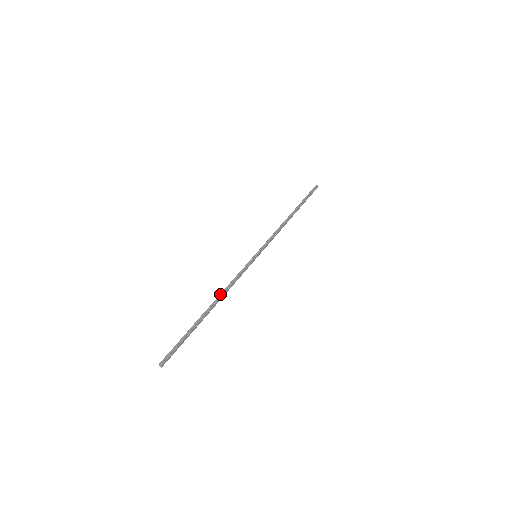
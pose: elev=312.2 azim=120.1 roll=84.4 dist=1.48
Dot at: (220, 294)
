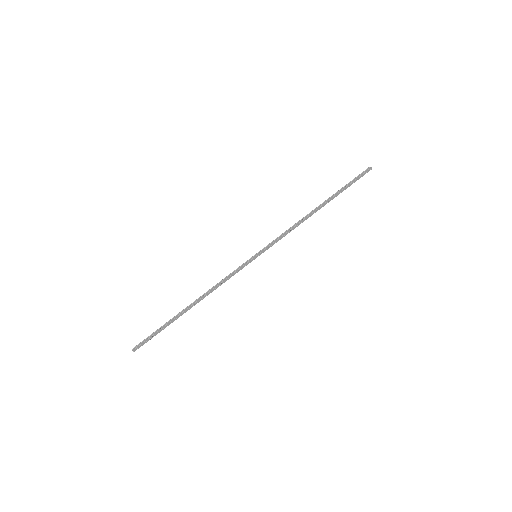
Dot at: (204, 293)
